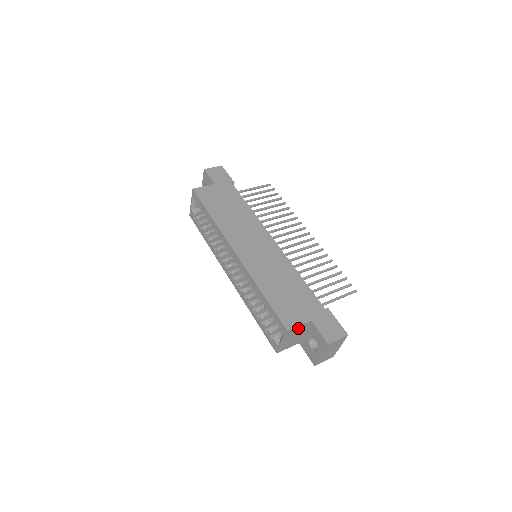
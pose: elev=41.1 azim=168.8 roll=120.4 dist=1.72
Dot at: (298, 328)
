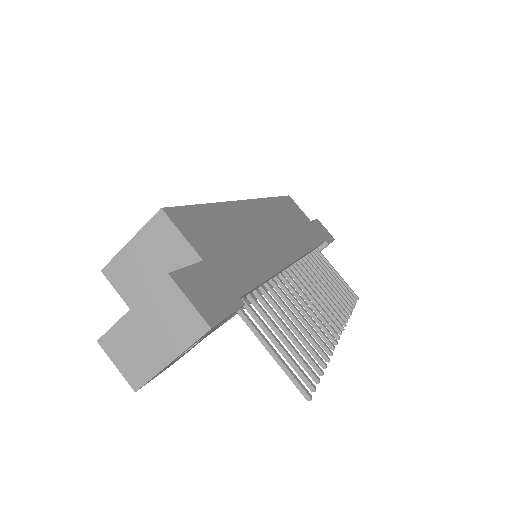
Dot at: (175, 243)
